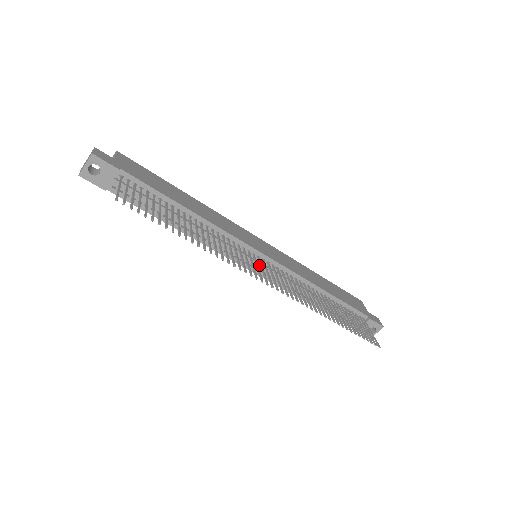
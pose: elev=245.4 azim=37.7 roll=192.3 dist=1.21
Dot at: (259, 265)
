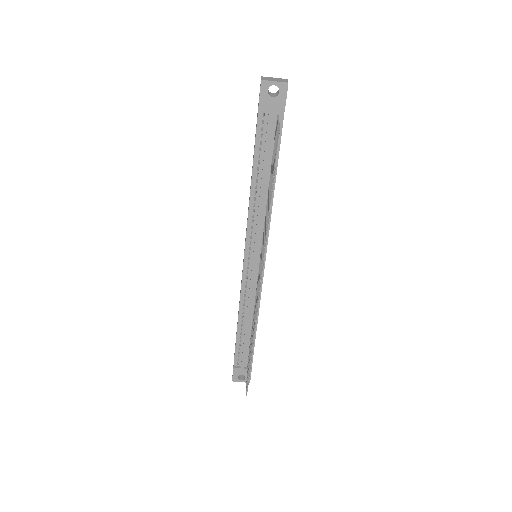
Dot at: (254, 264)
